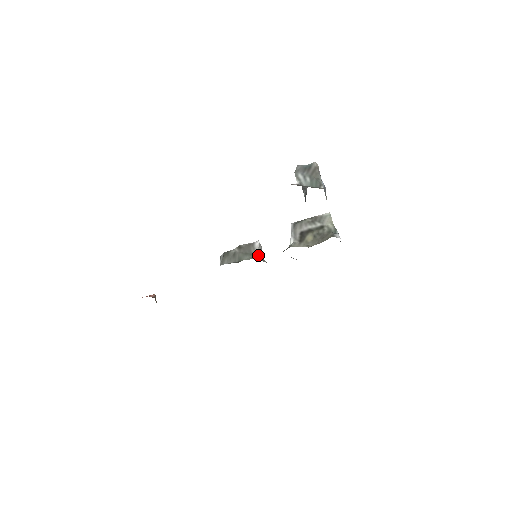
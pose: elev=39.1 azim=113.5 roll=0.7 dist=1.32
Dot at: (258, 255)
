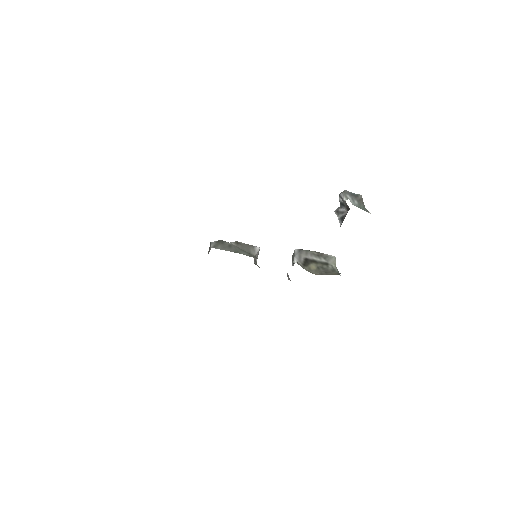
Dot at: (255, 258)
